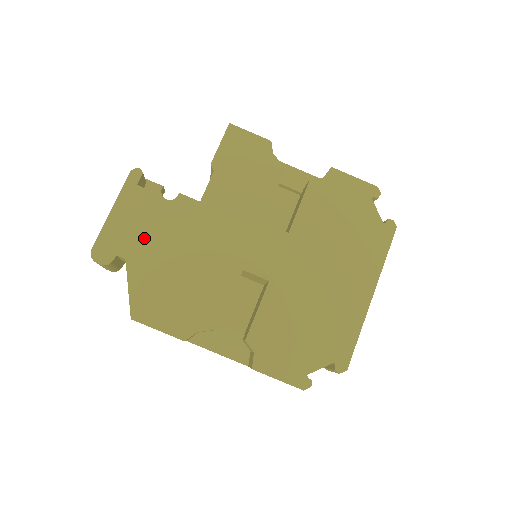
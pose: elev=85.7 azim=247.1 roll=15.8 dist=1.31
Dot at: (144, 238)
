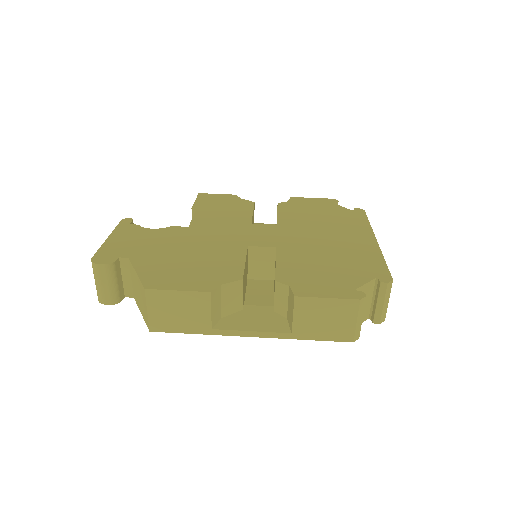
Dot at: (144, 245)
